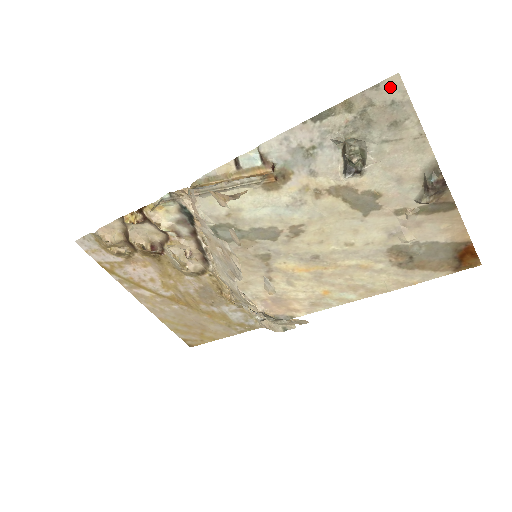
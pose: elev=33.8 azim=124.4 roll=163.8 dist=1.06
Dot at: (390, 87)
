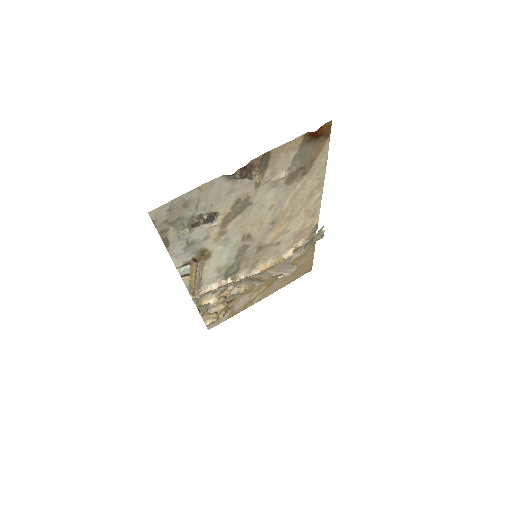
Dot at: (157, 214)
